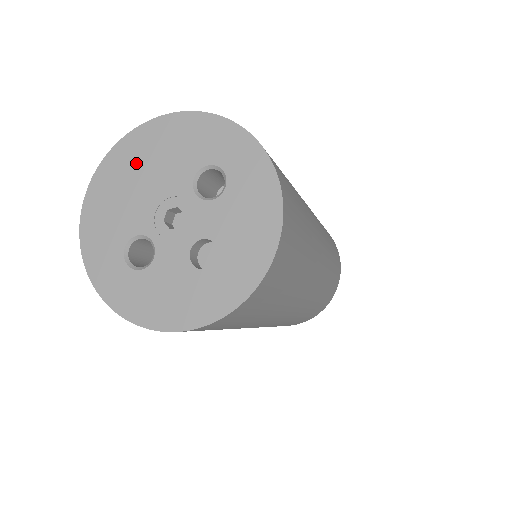
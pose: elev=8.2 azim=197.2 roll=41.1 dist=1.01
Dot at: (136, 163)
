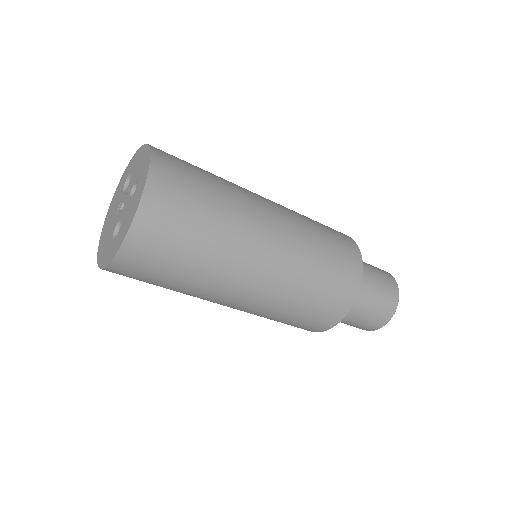
Dot at: (107, 224)
